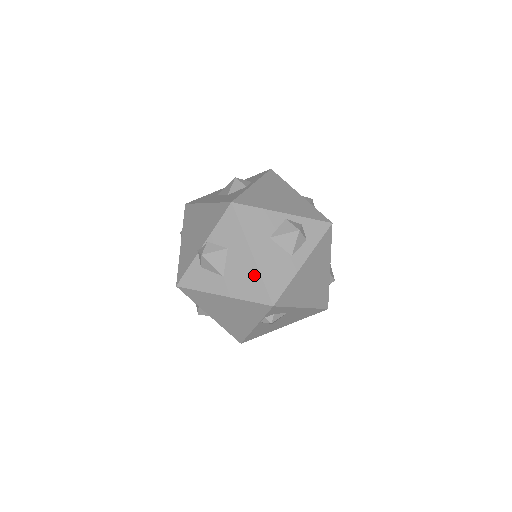
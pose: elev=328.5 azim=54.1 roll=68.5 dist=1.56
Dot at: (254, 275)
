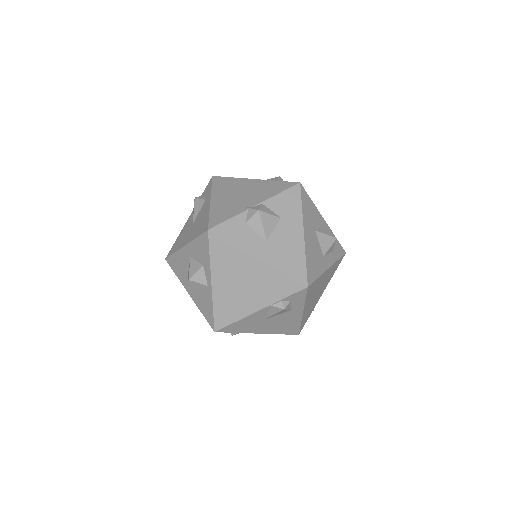
Dot at: (299, 252)
